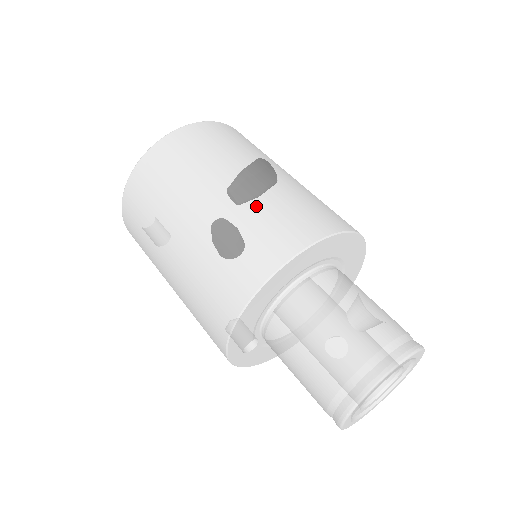
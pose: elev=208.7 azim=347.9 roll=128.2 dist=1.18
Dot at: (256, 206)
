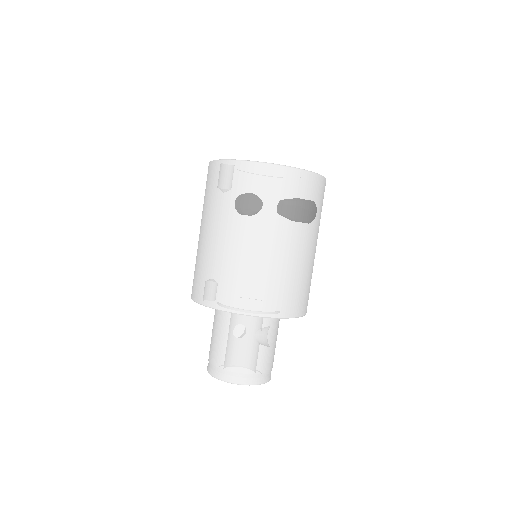
Dot at: (289, 273)
